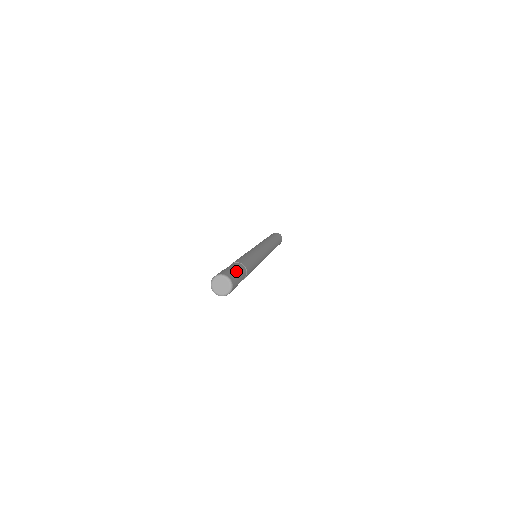
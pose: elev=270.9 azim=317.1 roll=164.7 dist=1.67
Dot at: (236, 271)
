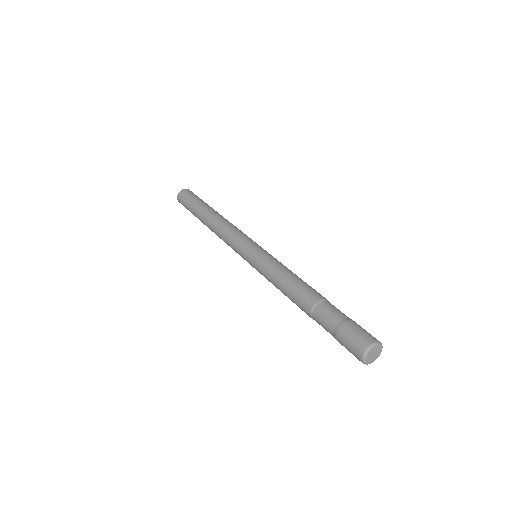
Dot at: occluded
